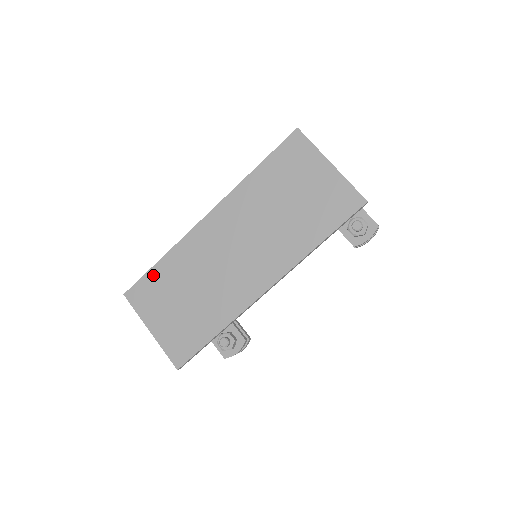
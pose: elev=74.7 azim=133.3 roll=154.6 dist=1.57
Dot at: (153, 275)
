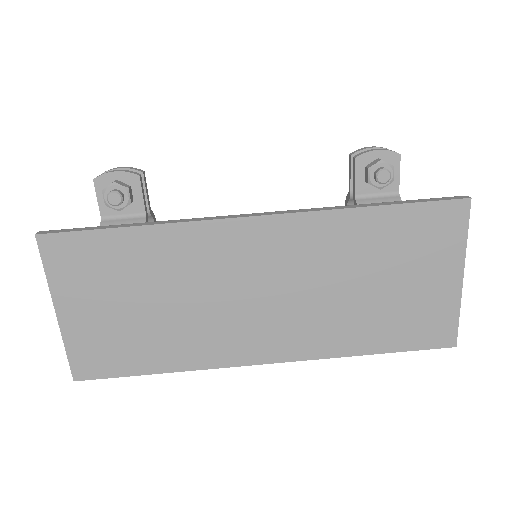
Dot at: (109, 241)
